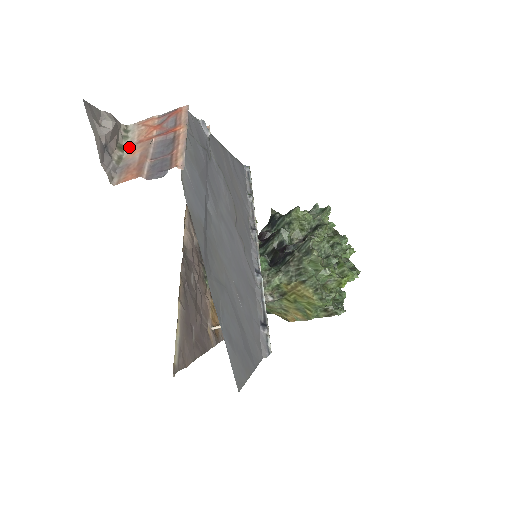
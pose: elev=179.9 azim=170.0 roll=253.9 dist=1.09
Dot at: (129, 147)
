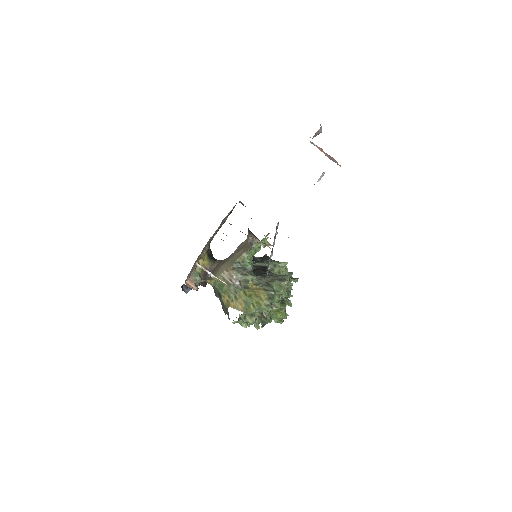
Dot at: occluded
